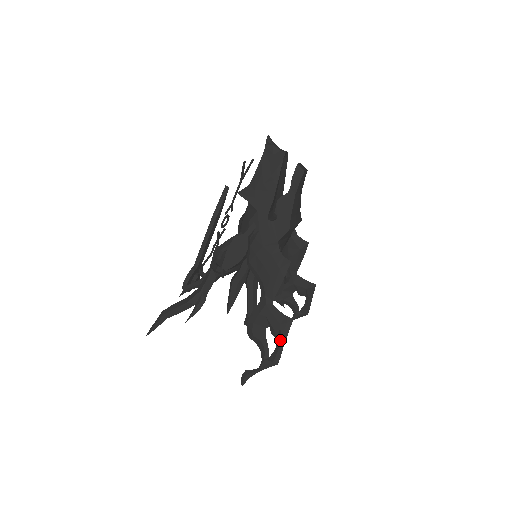
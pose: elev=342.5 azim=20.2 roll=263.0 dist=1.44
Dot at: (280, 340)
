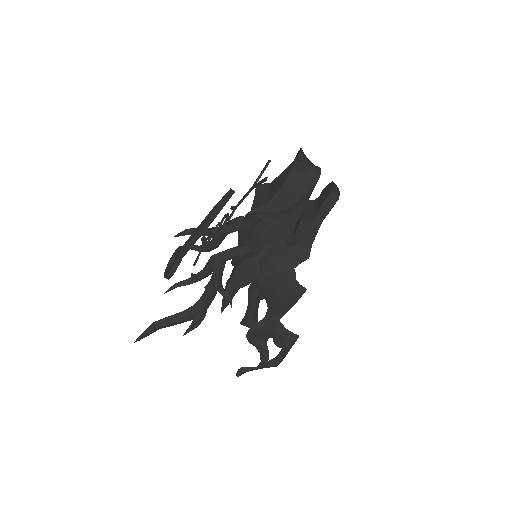
Dot at: (284, 352)
